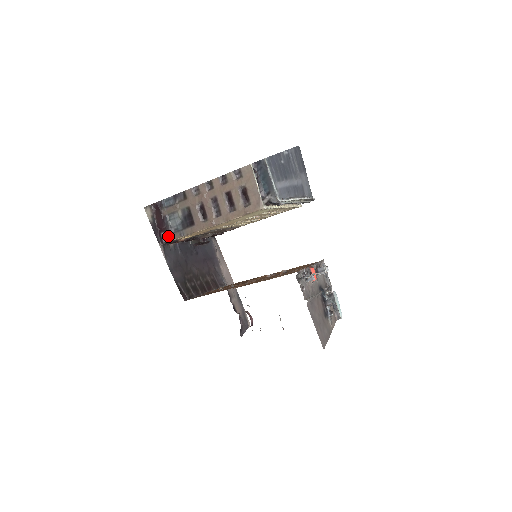
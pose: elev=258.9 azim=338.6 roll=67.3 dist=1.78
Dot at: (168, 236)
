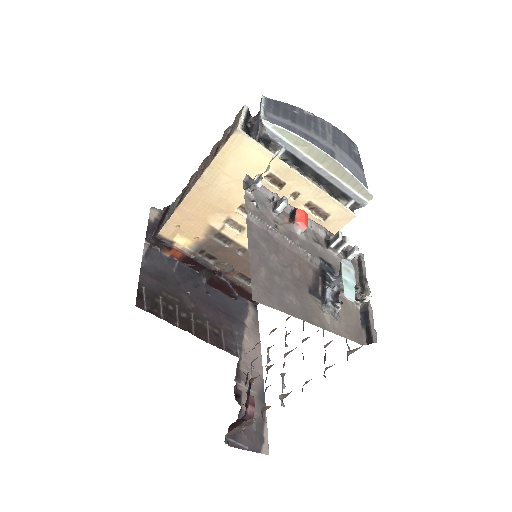
Dot at: (158, 231)
